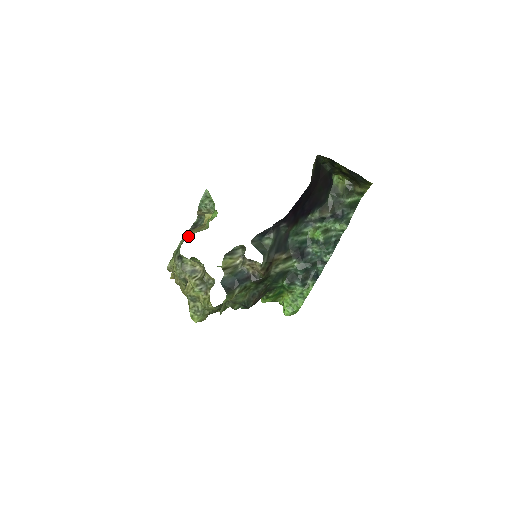
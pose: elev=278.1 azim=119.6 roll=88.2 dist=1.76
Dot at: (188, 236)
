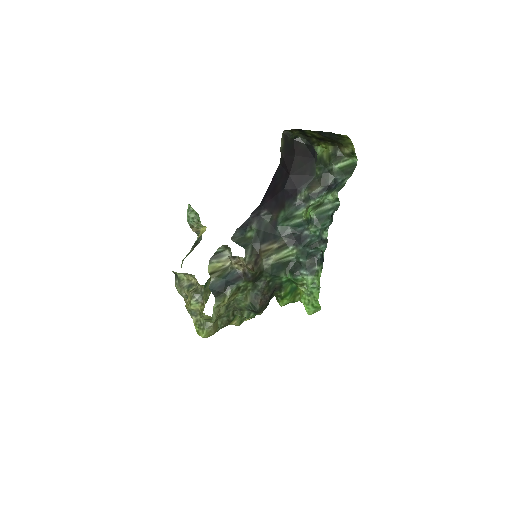
Dot at: occluded
